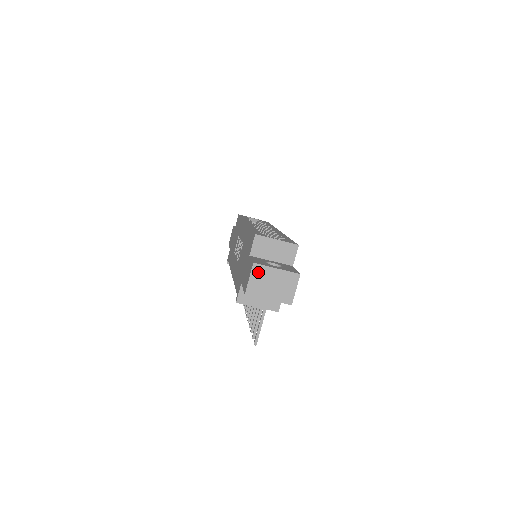
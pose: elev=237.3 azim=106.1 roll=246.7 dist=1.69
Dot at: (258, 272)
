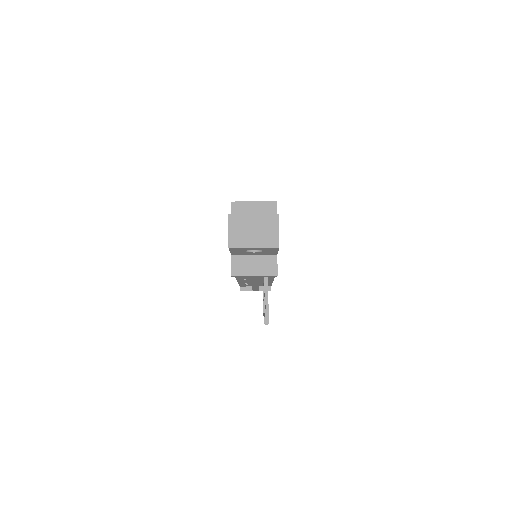
Dot at: (236, 222)
